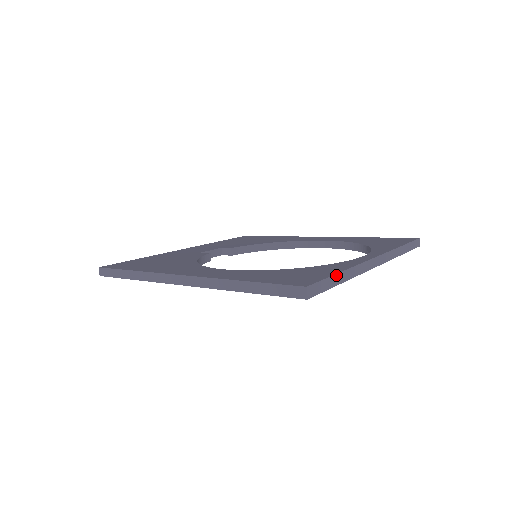
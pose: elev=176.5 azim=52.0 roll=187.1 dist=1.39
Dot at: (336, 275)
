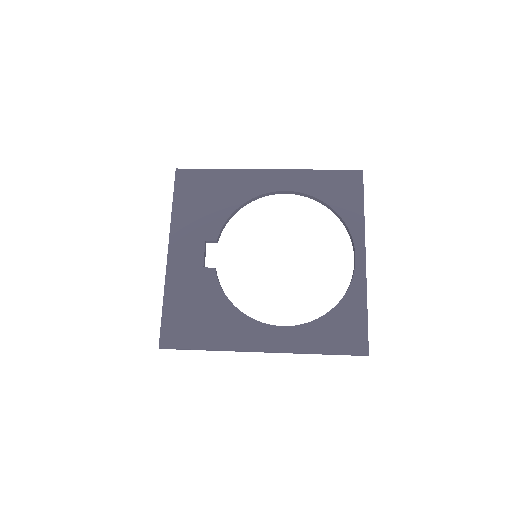
Dot at: (367, 319)
